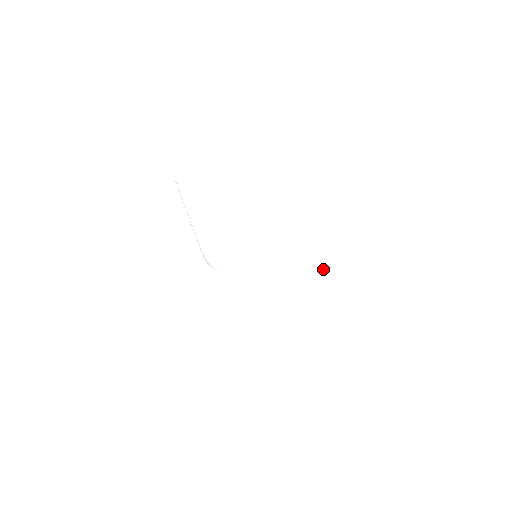
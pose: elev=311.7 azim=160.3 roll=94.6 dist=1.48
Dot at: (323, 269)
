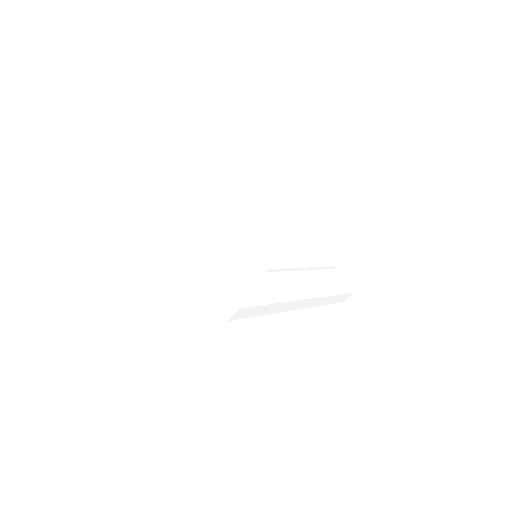
Dot at: (311, 283)
